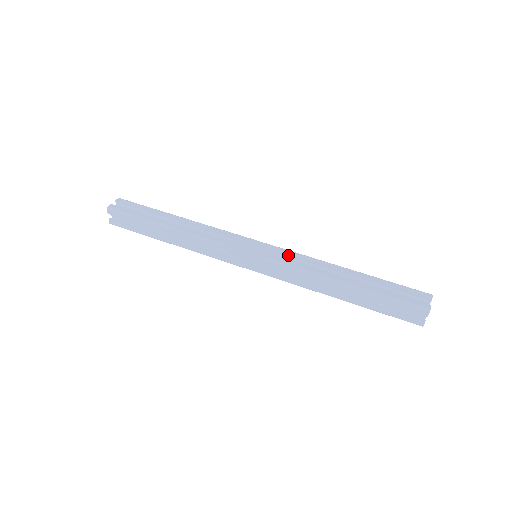
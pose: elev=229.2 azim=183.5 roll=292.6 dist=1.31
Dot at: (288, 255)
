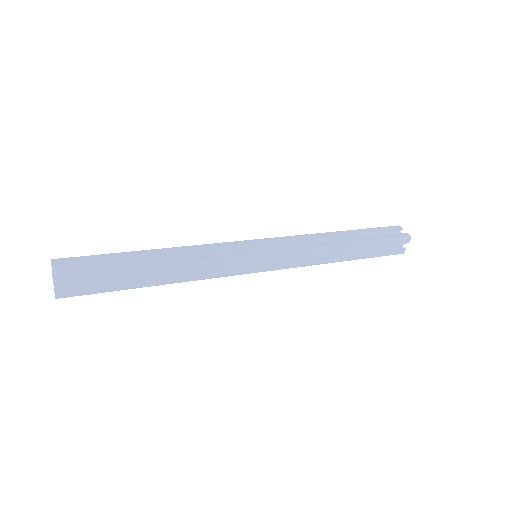
Dot at: (288, 241)
